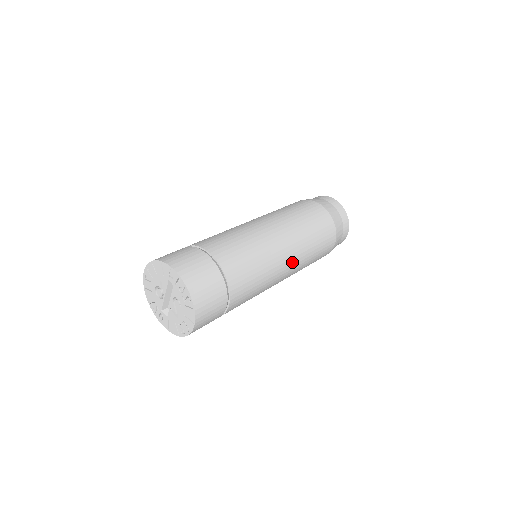
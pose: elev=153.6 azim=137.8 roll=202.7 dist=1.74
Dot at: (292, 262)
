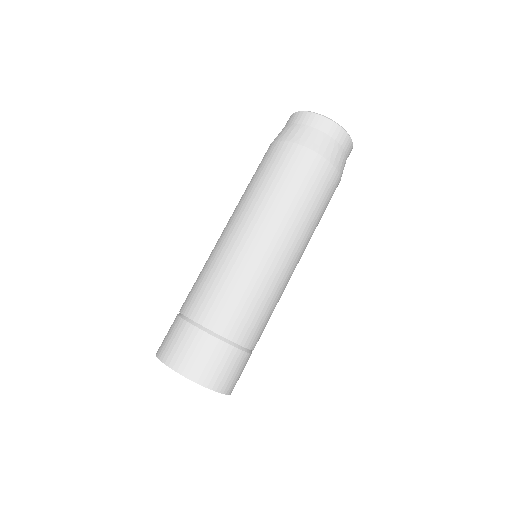
Dot at: occluded
